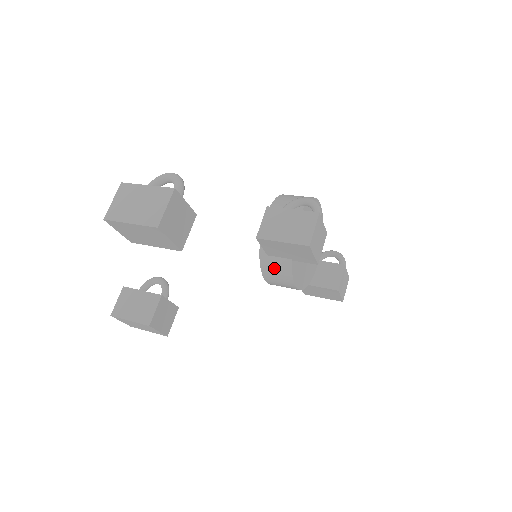
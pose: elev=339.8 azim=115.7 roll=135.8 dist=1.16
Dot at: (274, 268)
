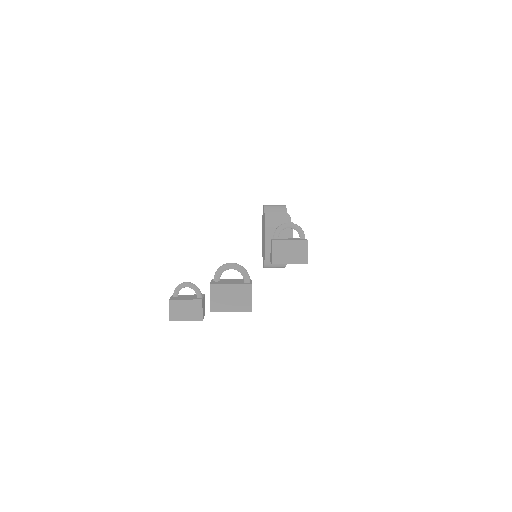
Dot at: (274, 265)
